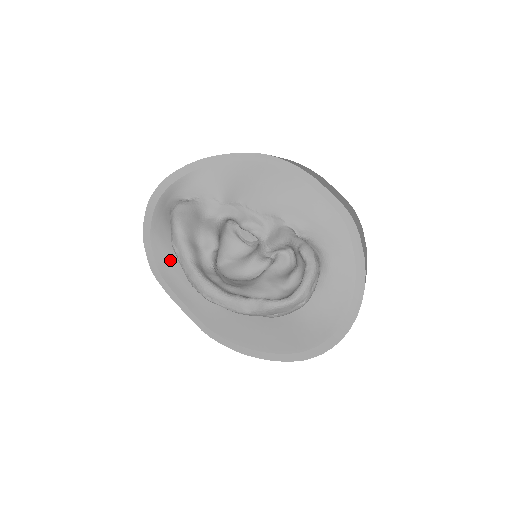
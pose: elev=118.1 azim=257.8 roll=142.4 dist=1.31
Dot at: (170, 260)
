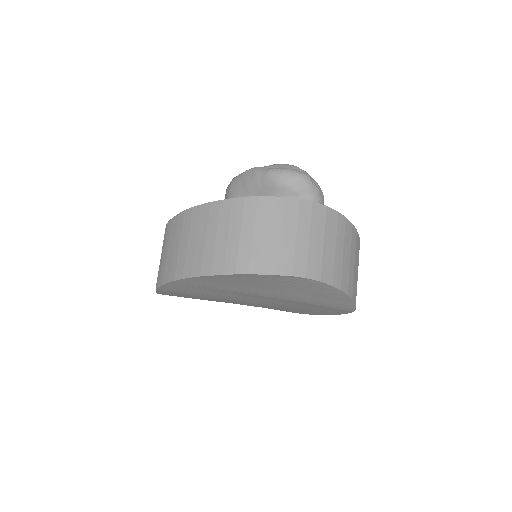
Dot at: occluded
